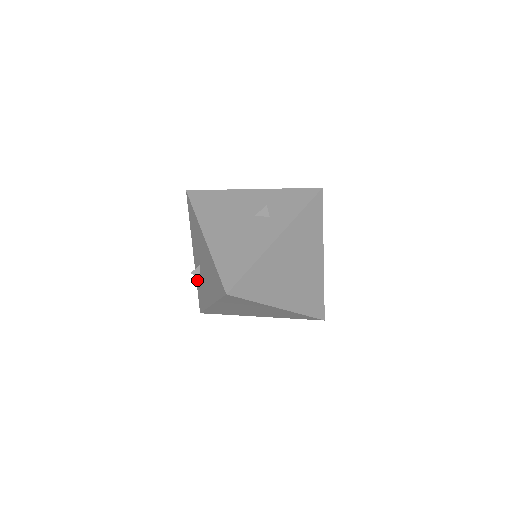
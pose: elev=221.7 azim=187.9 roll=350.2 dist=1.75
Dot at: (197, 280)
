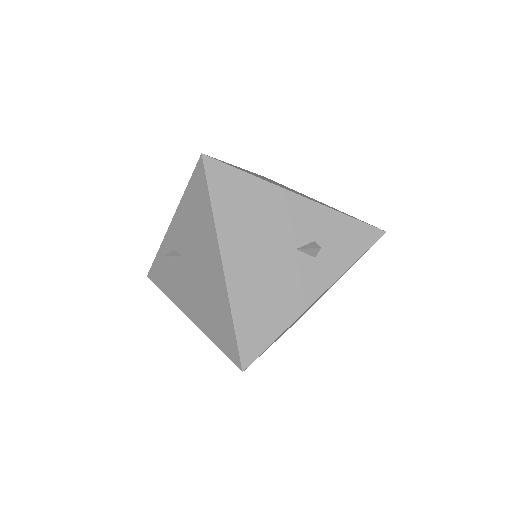
Dot at: (163, 252)
